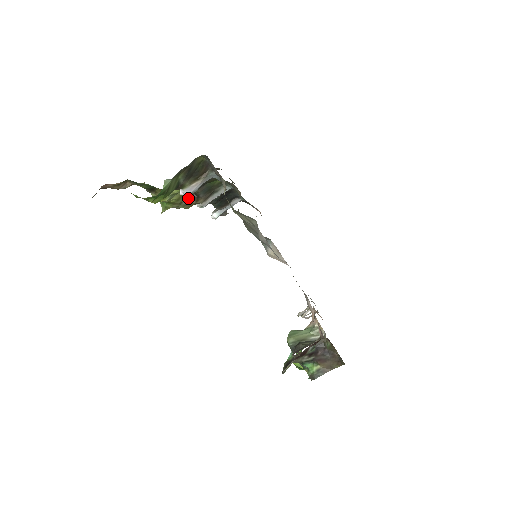
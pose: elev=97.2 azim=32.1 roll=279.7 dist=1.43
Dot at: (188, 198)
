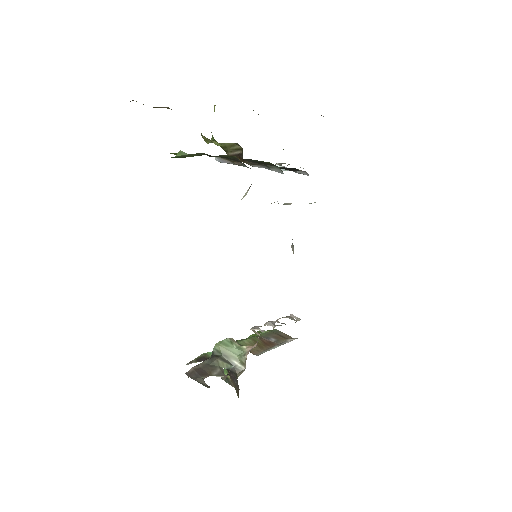
Dot at: (235, 152)
